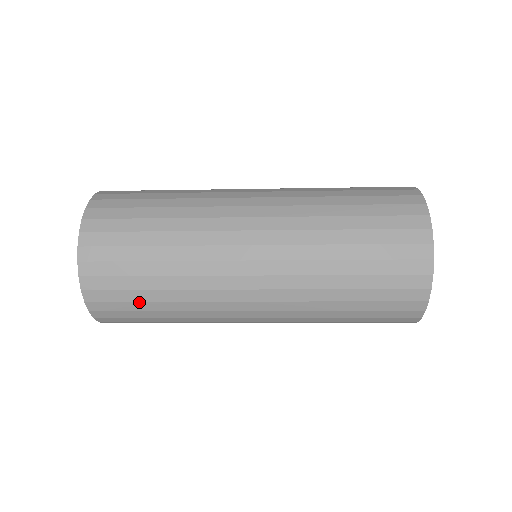
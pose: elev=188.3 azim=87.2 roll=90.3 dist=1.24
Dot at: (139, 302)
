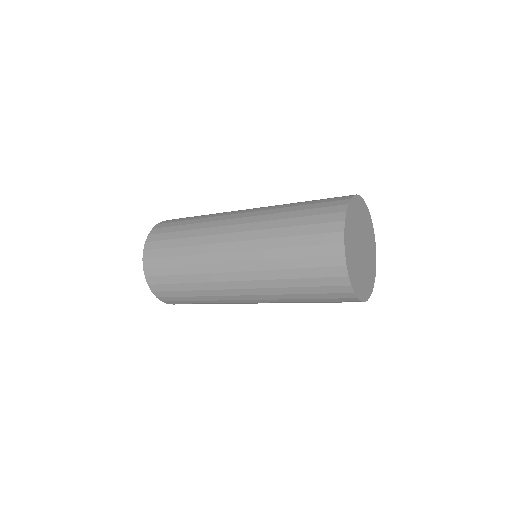
Dot at: (169, 257)
